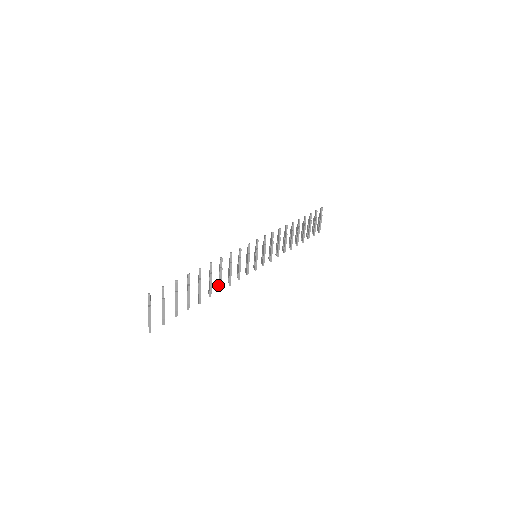
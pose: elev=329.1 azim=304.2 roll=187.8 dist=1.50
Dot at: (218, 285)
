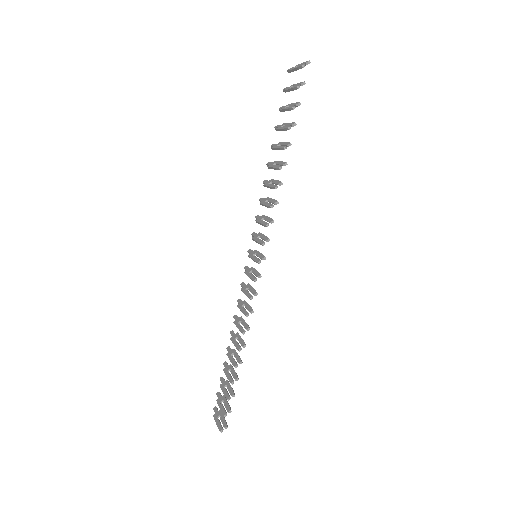
Dot at: (273, 187)
